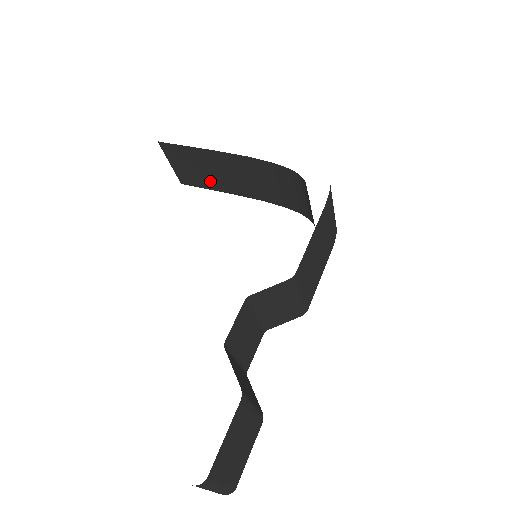
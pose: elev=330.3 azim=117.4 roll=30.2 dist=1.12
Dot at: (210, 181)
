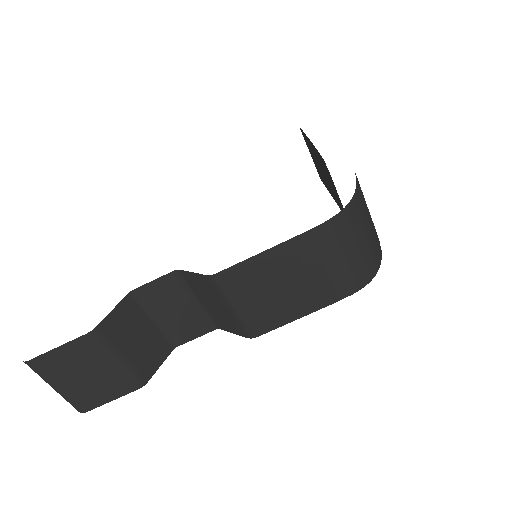
Dot at: occluded
